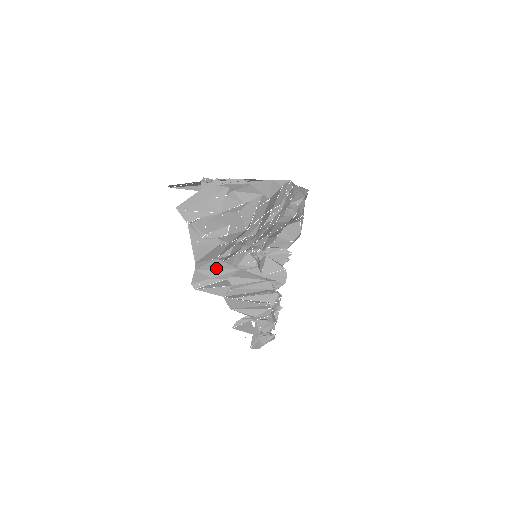
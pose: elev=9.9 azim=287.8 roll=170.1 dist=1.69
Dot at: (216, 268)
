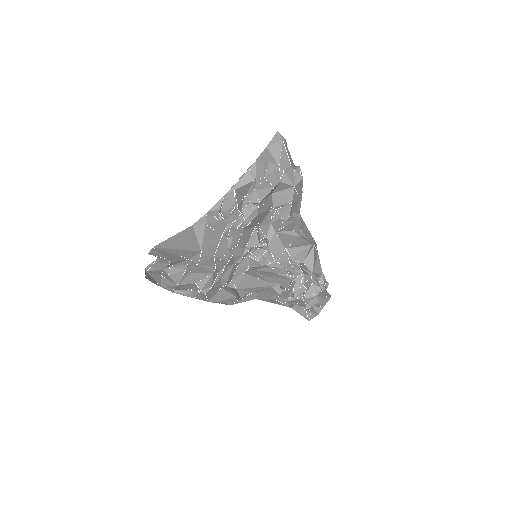
Dot at: (224, 298)
